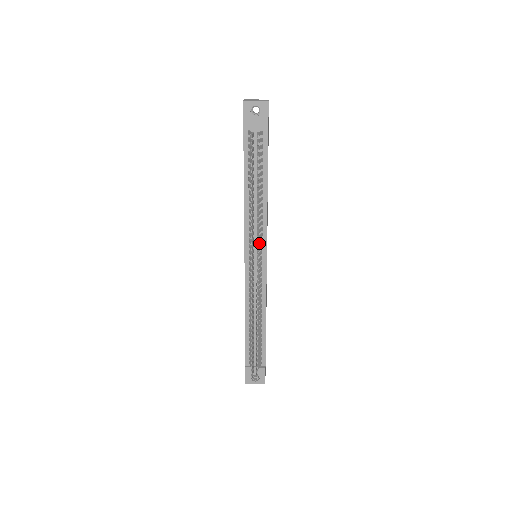
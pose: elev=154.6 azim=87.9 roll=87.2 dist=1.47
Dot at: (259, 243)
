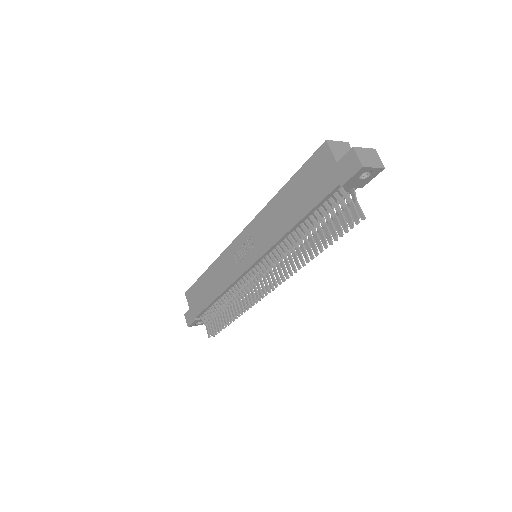
Dot at: occluded
